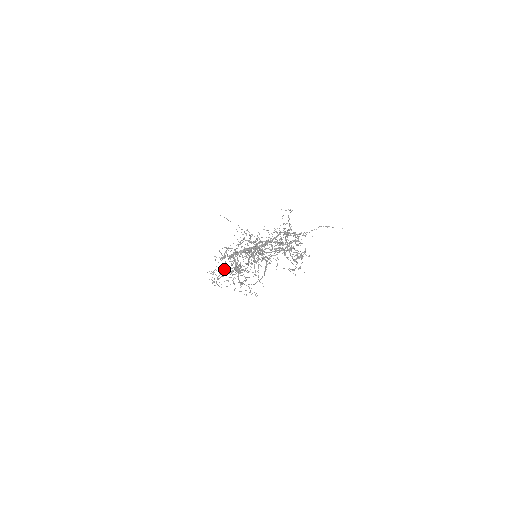
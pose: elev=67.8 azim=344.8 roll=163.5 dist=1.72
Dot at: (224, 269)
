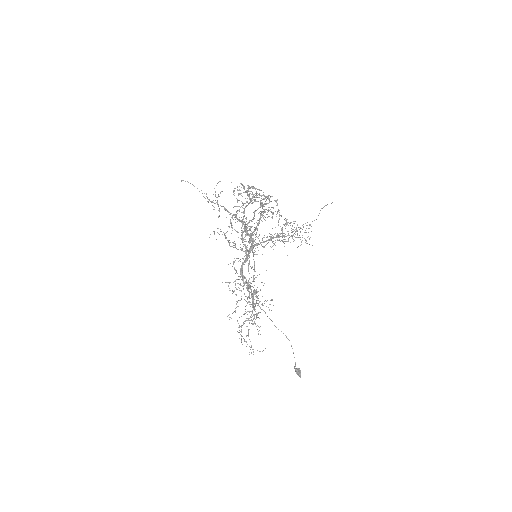
Dot at: occluded
